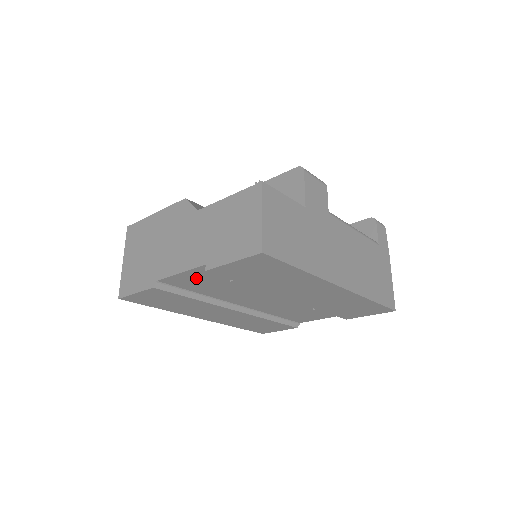
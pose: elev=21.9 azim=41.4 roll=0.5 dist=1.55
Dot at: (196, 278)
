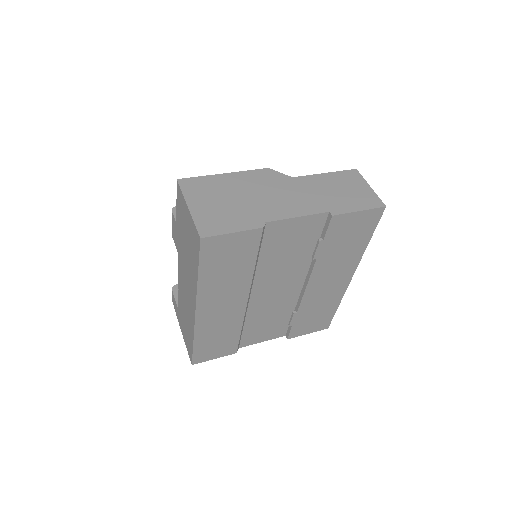
Dot at: (294, 231)
